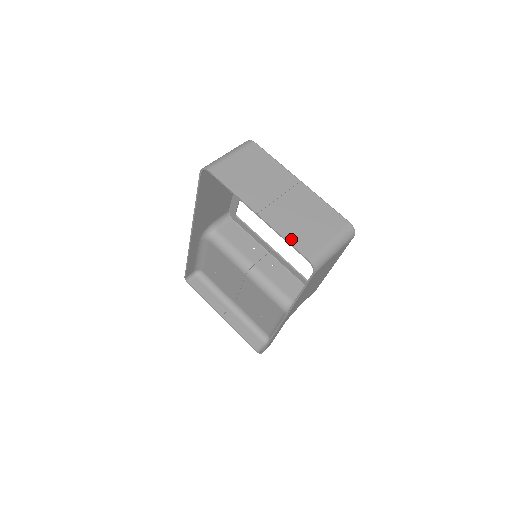
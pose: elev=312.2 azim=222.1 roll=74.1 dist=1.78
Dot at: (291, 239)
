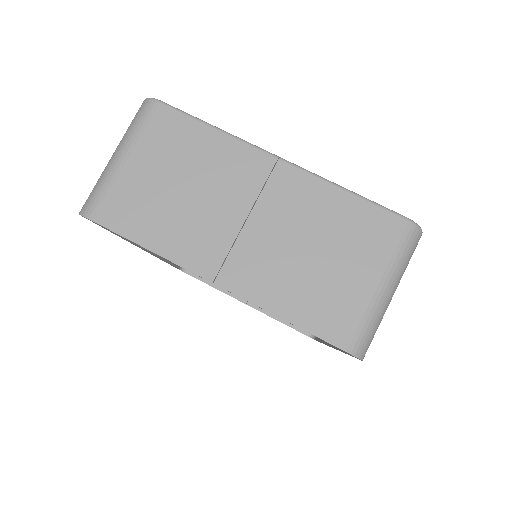
Dot at: (296, 315)
